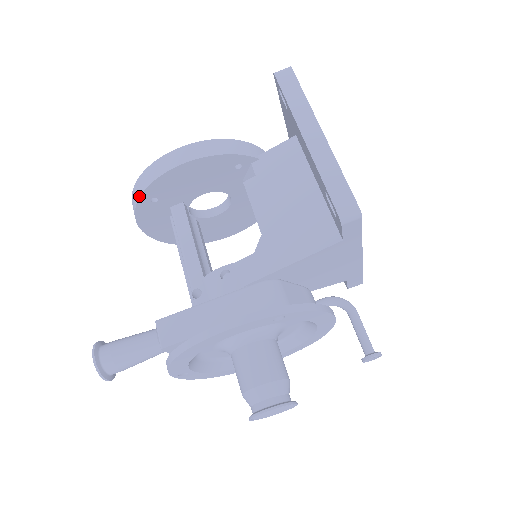
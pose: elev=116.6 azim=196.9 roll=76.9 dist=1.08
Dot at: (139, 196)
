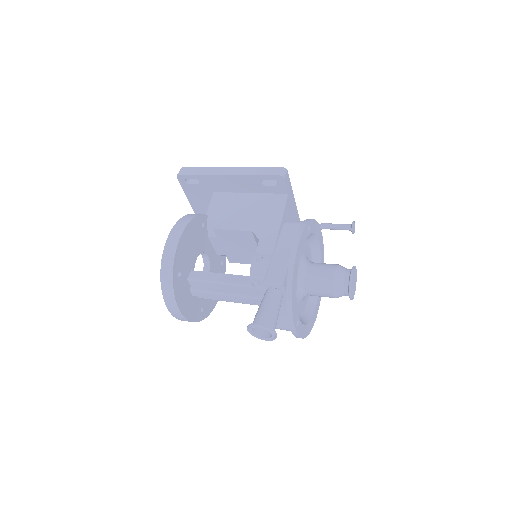
Dot at: (172, 275)
